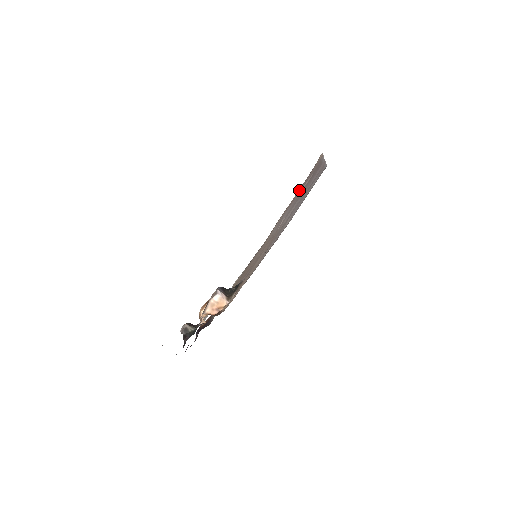
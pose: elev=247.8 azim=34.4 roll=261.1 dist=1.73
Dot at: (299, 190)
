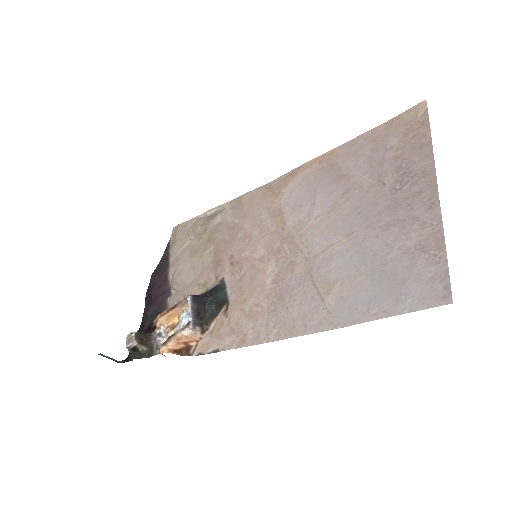
Dot at: (356, 151)
